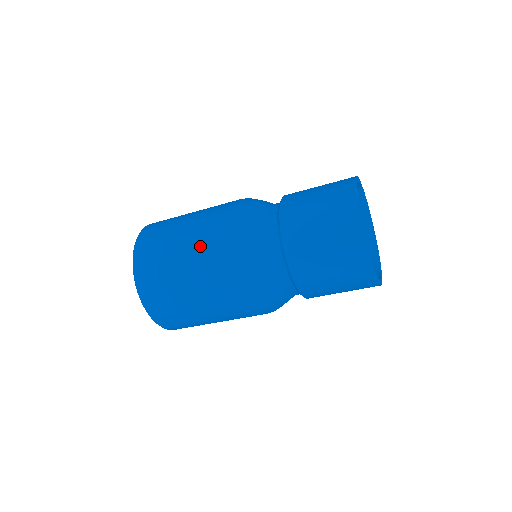
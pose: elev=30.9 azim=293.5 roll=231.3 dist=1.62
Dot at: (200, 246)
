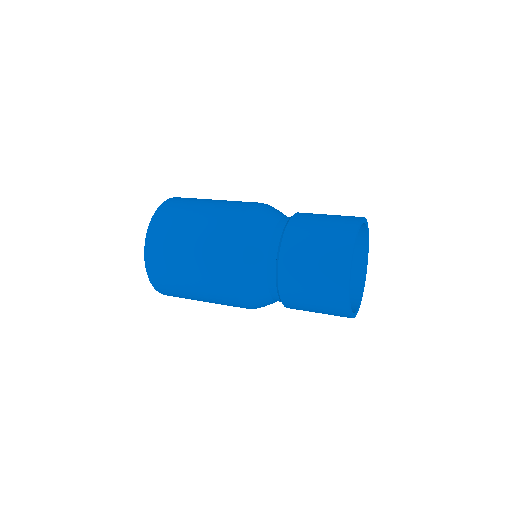
Dot at: (211, 295)
